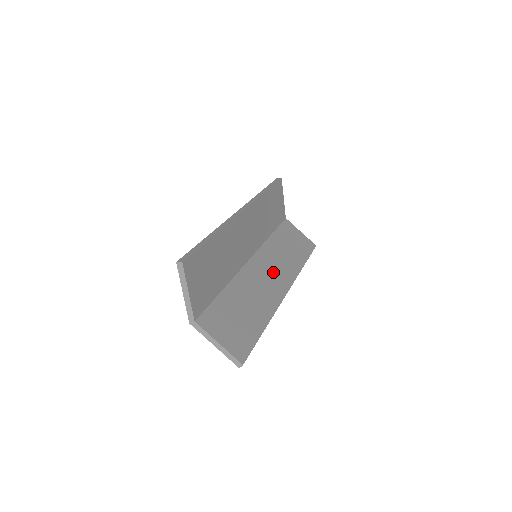
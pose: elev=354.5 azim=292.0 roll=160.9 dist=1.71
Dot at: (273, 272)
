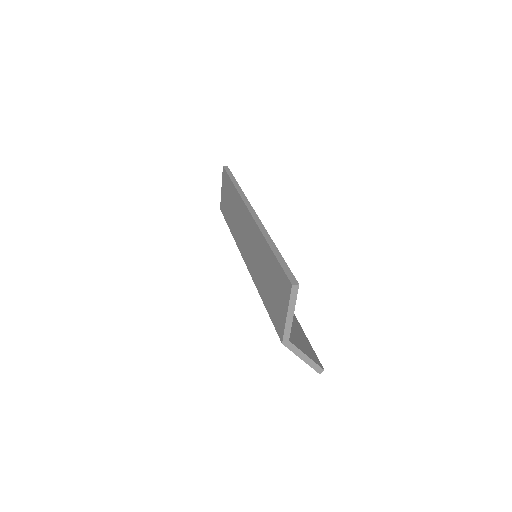
Dot at: occluded
